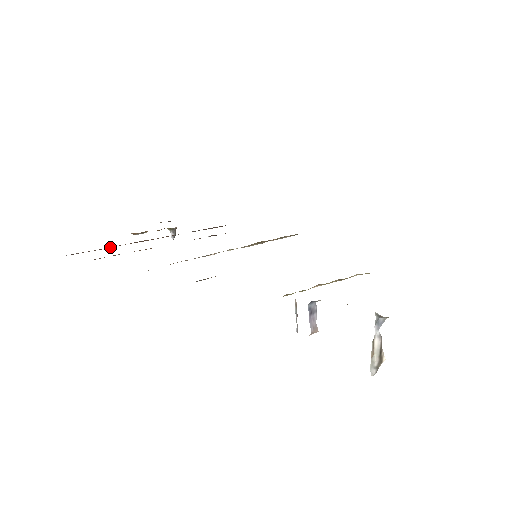
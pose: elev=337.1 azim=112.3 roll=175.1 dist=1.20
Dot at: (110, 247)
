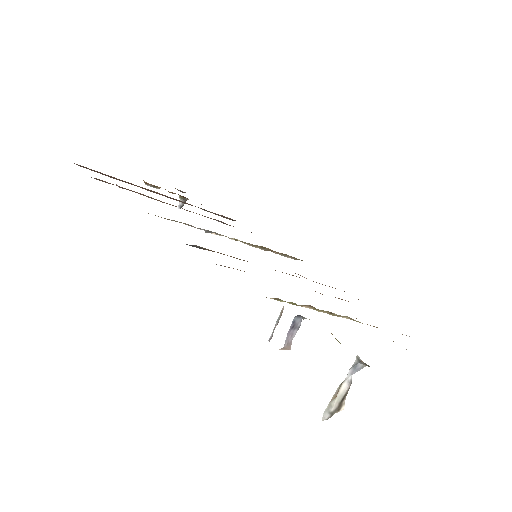
Dot at: (119, 179)
